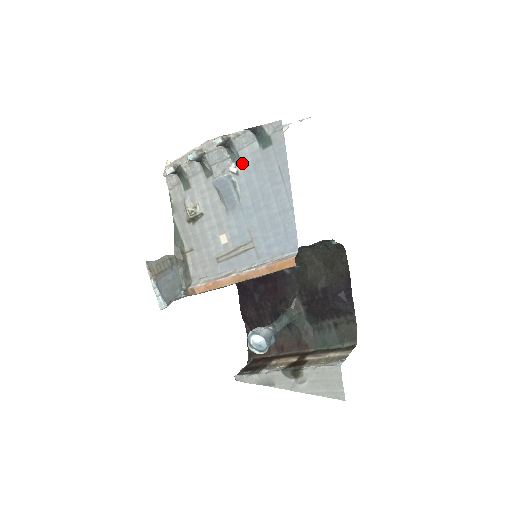
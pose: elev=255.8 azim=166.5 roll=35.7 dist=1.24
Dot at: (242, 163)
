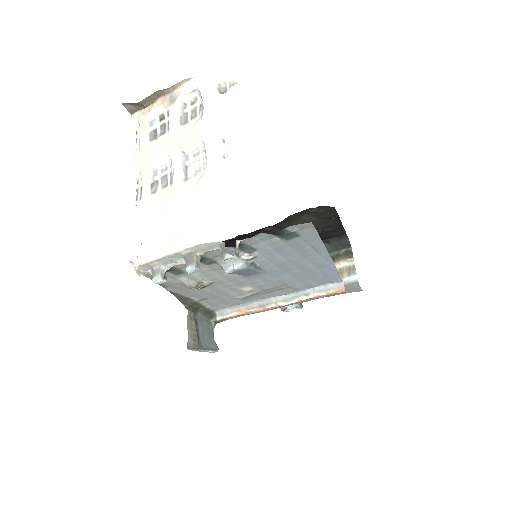
Dot at: (258, 251)
